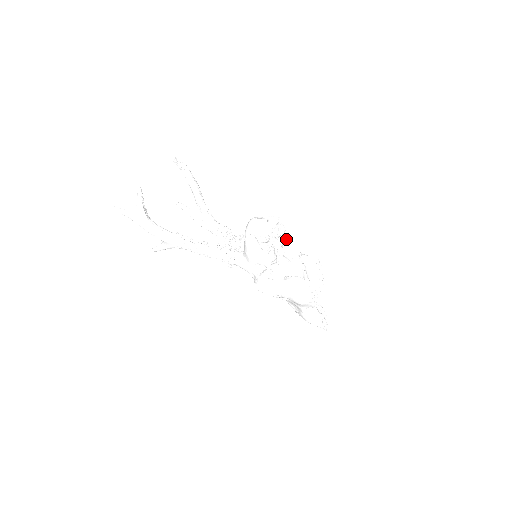
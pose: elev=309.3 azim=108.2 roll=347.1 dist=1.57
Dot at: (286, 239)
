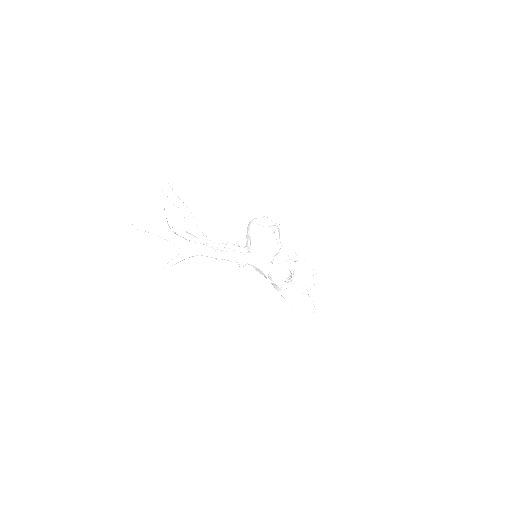
Dot at: occluded
